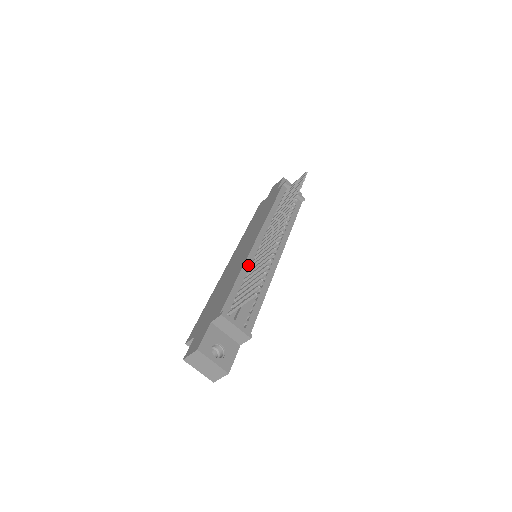
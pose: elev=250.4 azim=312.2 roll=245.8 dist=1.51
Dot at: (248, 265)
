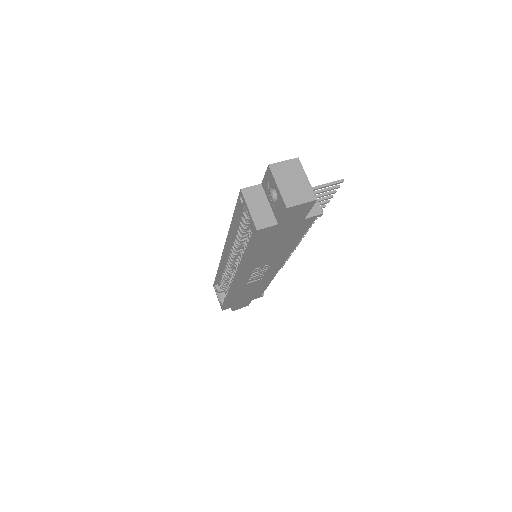
Dot at: occluded
